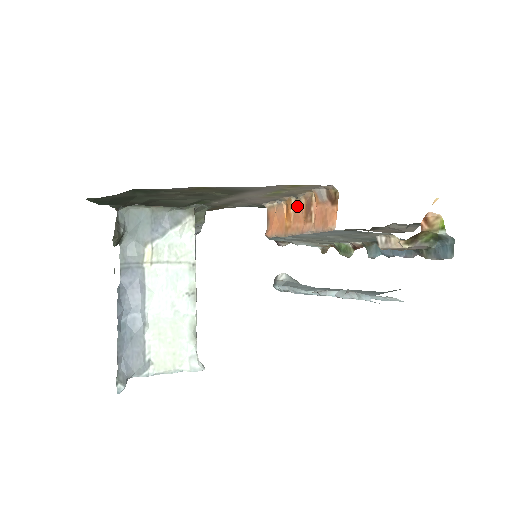
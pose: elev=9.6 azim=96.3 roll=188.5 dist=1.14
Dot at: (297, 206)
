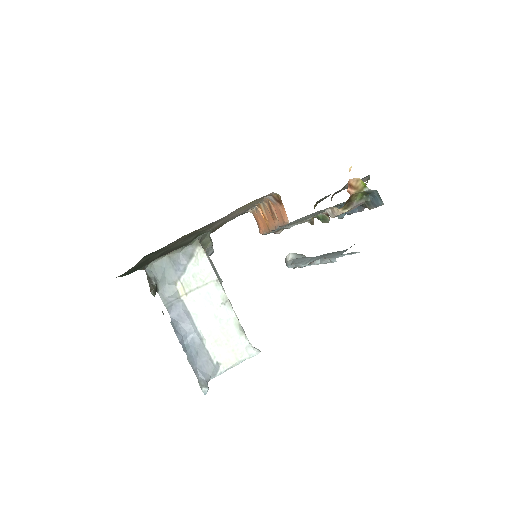
Dot at: (265, 209)
